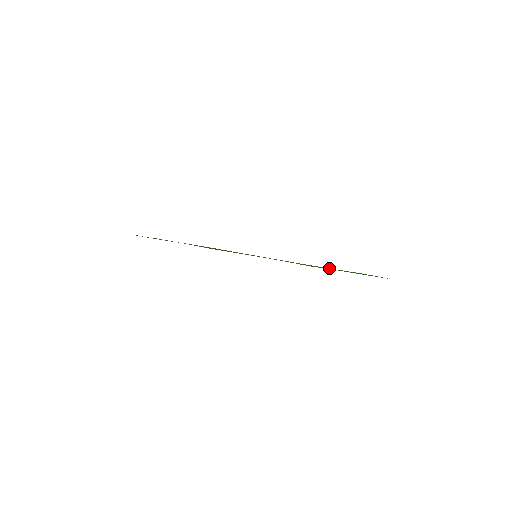
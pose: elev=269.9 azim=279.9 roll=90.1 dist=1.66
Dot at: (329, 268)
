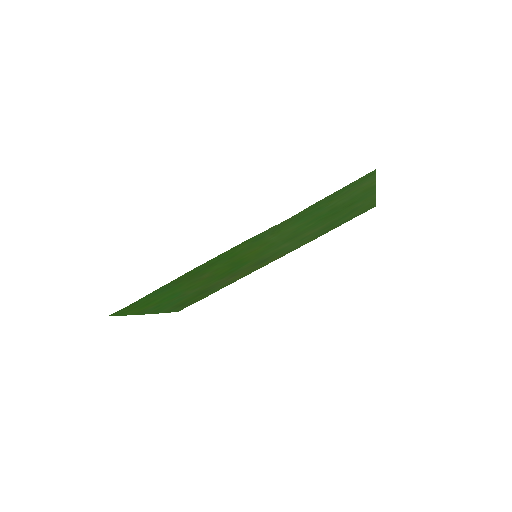
Dot at: (328, 214)
